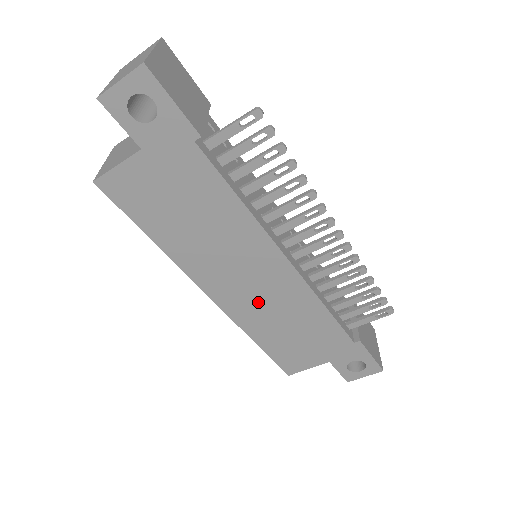
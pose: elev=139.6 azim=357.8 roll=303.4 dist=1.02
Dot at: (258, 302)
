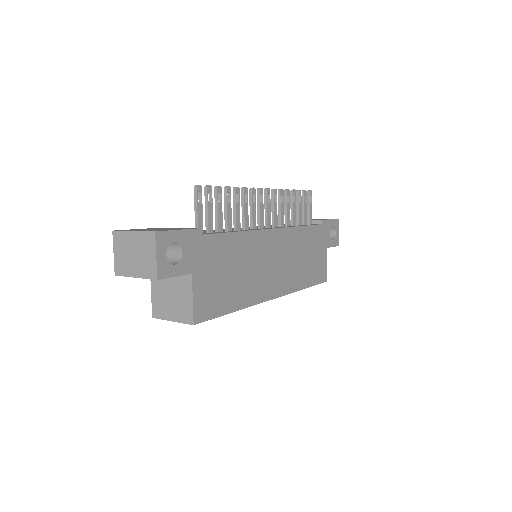
Dot at: (287, 267)
